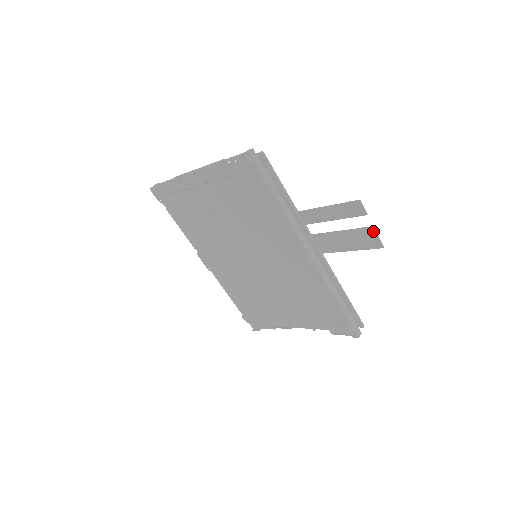
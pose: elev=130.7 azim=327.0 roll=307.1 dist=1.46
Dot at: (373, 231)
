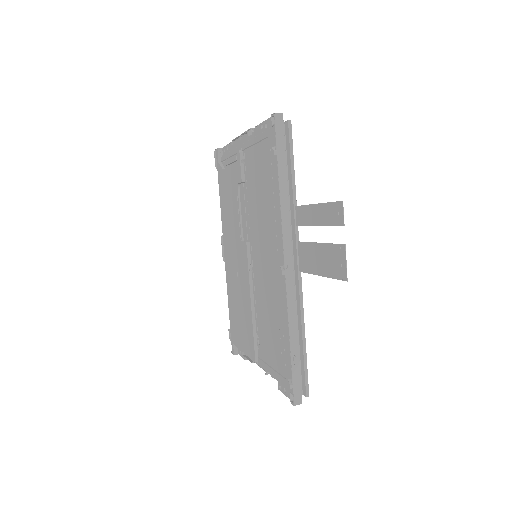
Dot at: (344, 252)
